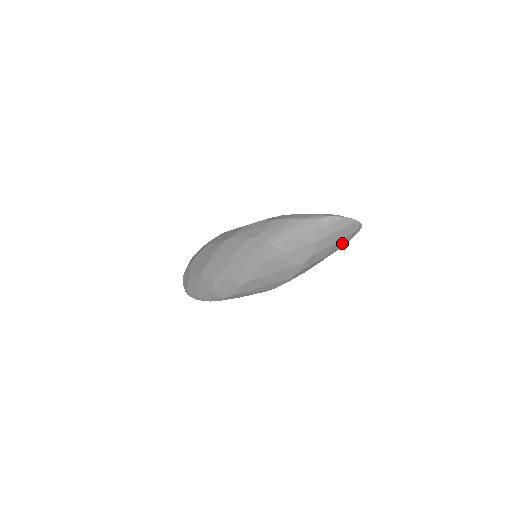
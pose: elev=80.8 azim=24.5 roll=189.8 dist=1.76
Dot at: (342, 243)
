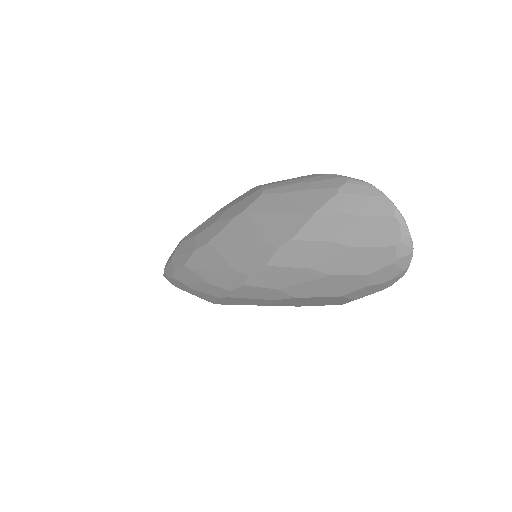
Dot at: (358, 262)
